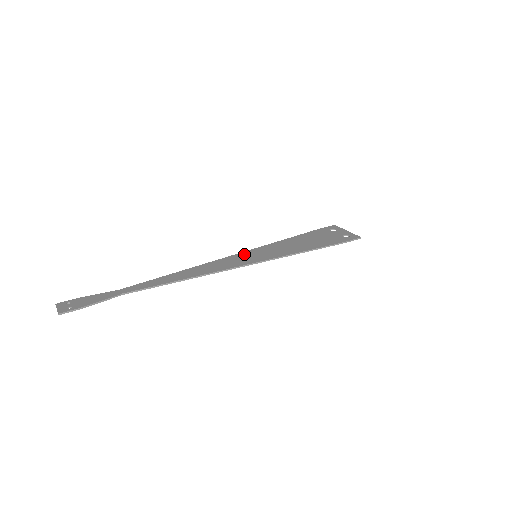
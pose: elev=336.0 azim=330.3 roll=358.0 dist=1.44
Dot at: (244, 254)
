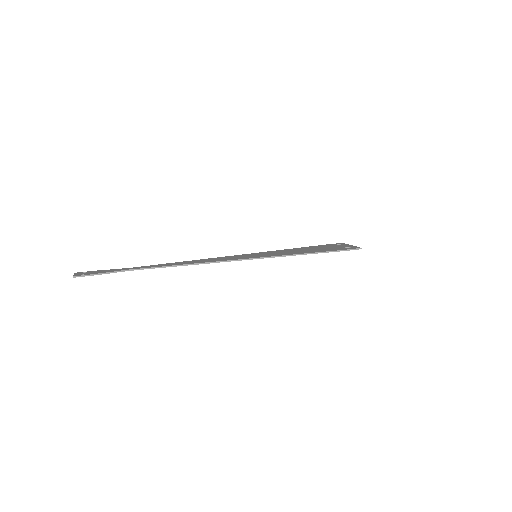
Dot at: (246, 255)
